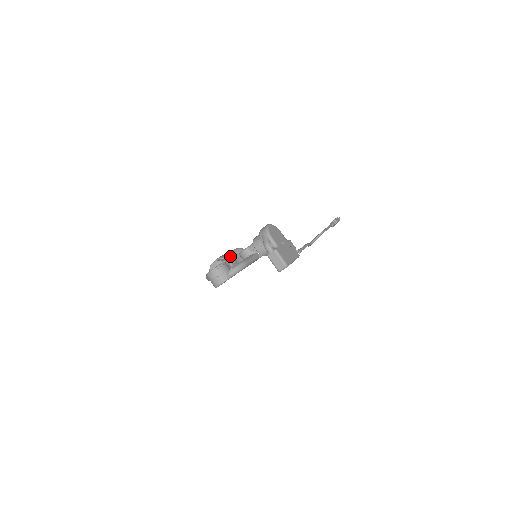
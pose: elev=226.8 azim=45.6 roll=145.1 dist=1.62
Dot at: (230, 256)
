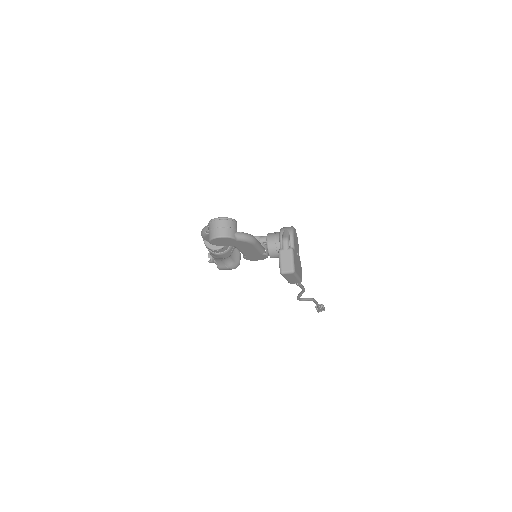
Dot at: occluded
